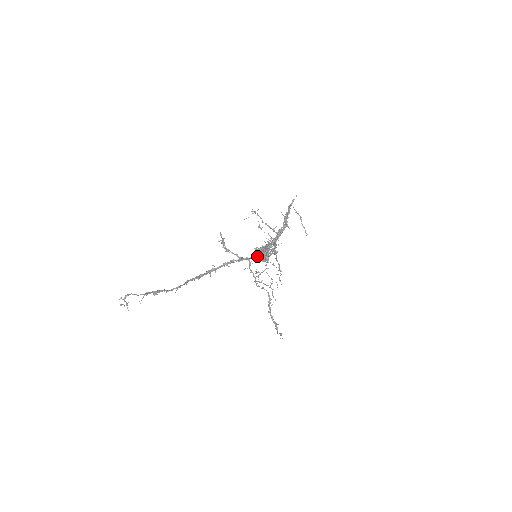
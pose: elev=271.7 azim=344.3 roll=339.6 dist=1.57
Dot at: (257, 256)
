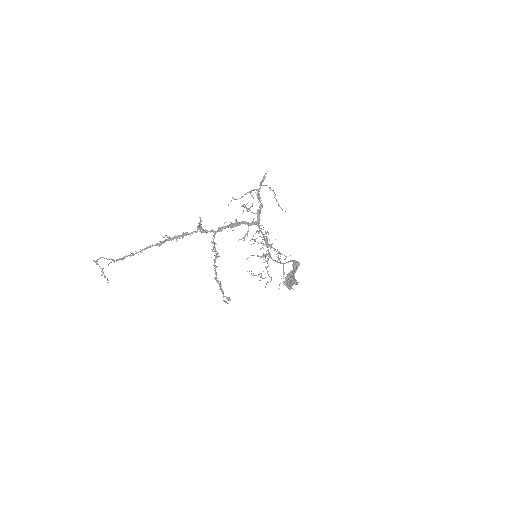
Dot at: (286, 279)
